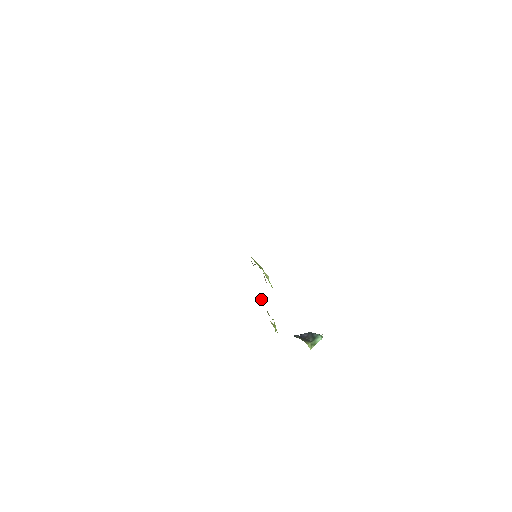
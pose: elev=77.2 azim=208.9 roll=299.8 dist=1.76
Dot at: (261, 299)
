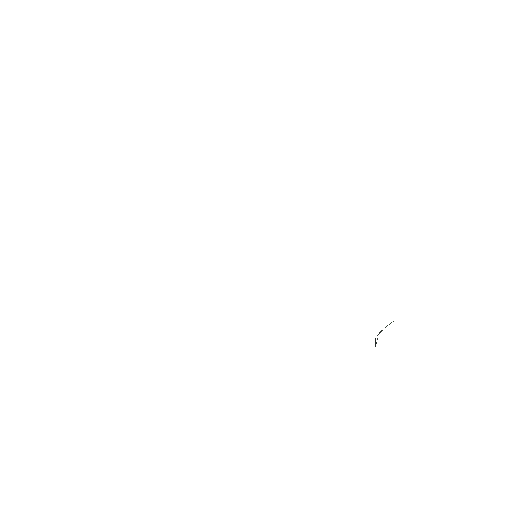
Dot at: occluded
